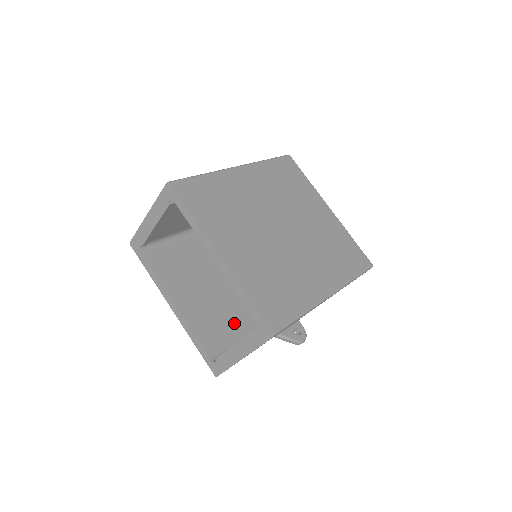
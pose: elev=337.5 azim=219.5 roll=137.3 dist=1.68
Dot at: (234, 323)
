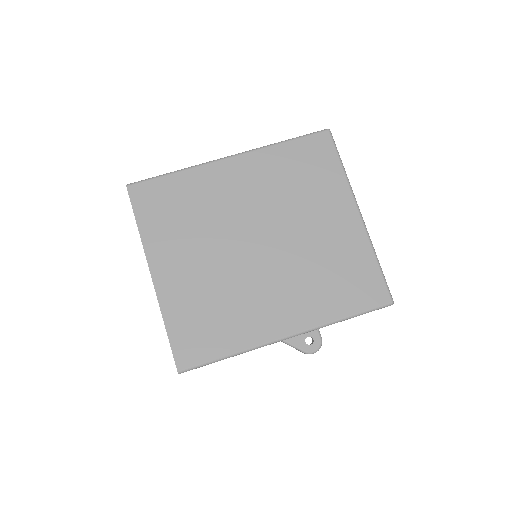
Dot at: occluded
